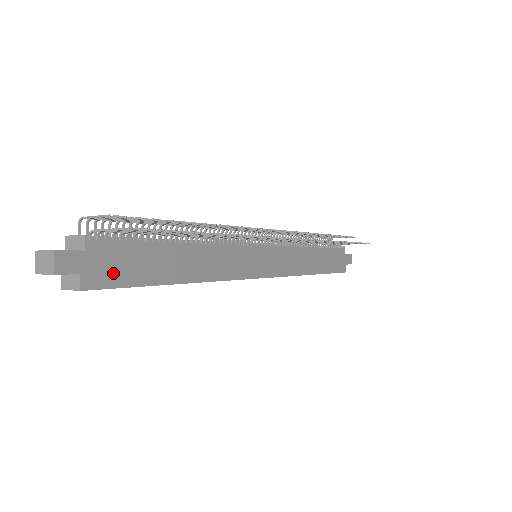
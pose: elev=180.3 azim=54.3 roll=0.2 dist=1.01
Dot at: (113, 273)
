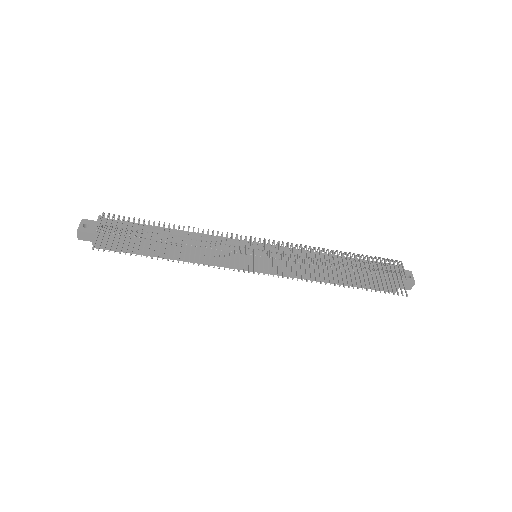
Dot at: (113, 245)
